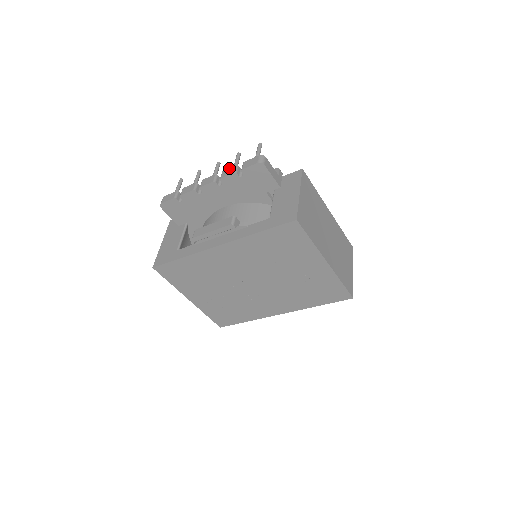
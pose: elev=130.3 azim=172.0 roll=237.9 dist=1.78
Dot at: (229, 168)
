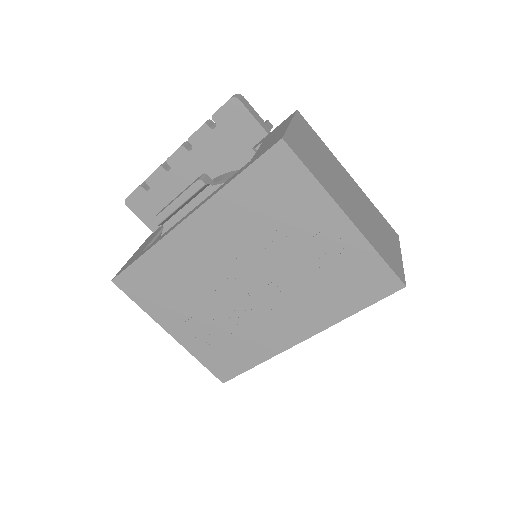
Dot at: occluded
